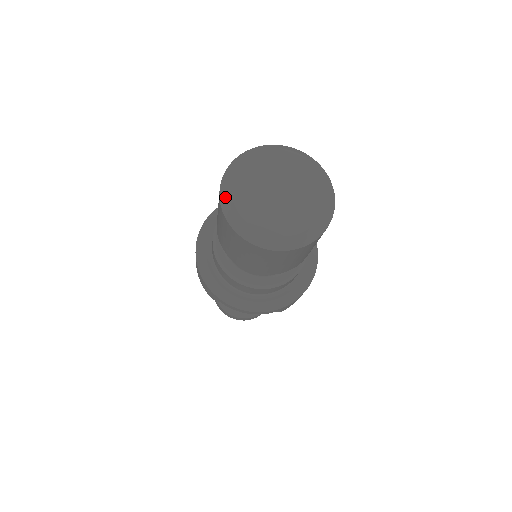
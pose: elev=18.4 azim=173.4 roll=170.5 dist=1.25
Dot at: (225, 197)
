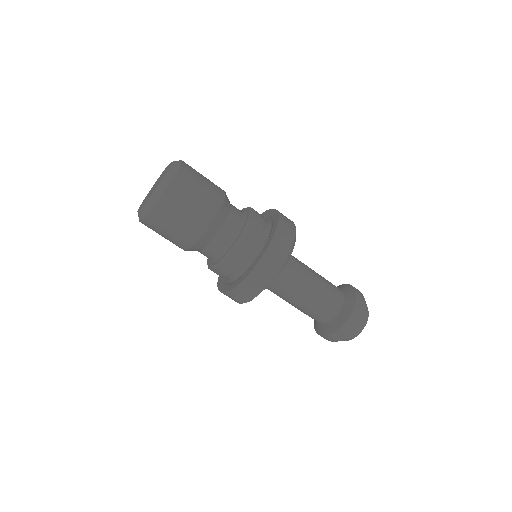
Dot at: occluded
